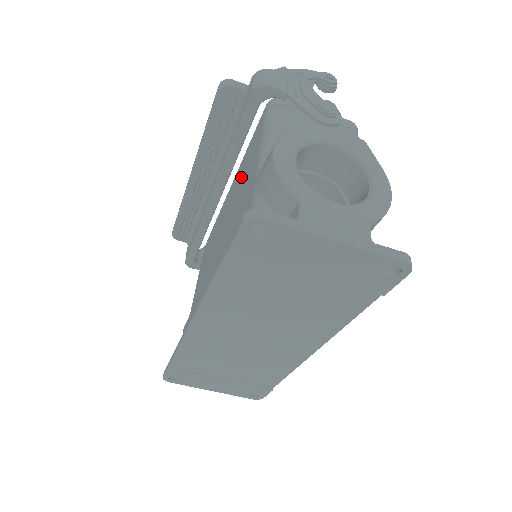
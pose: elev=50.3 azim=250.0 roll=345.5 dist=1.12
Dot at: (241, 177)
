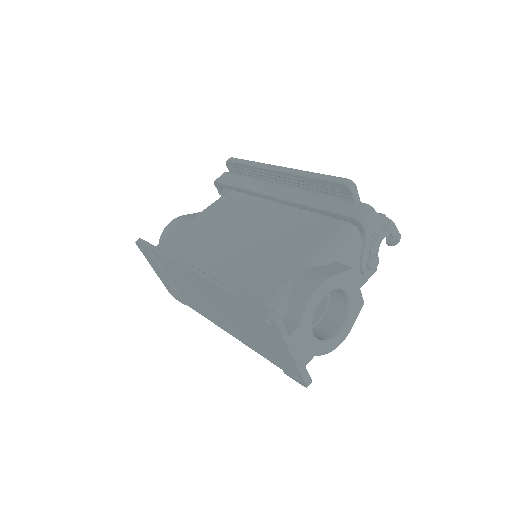
Dot at: (298, 224)
